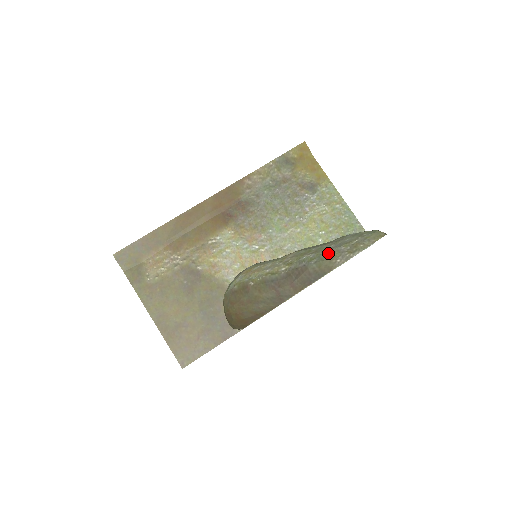
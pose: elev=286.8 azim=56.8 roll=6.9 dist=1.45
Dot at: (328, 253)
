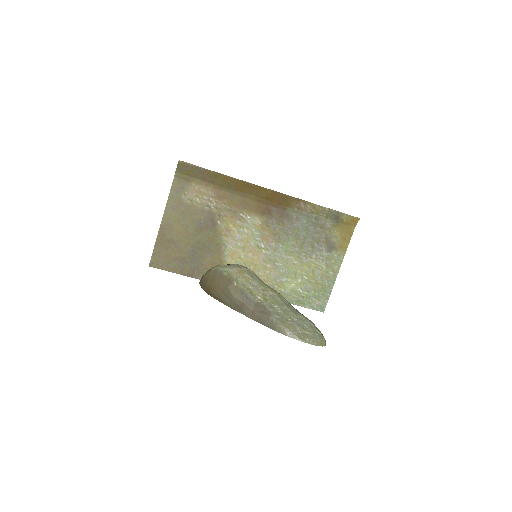
Dot at: (288, 322)
